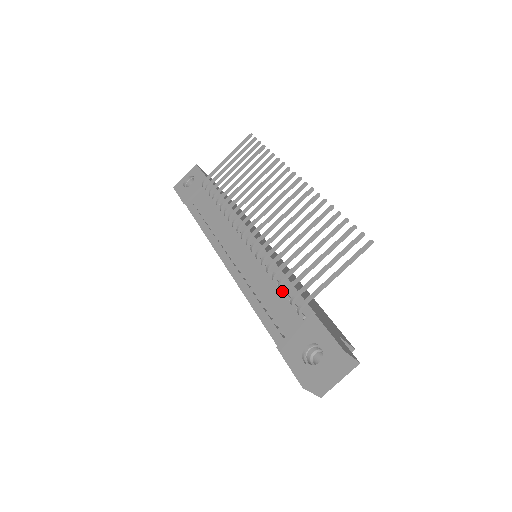
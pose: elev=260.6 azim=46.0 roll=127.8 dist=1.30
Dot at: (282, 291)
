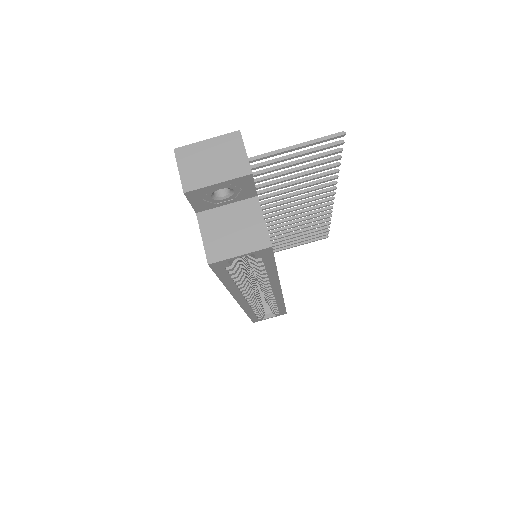
Dot at: occluded
